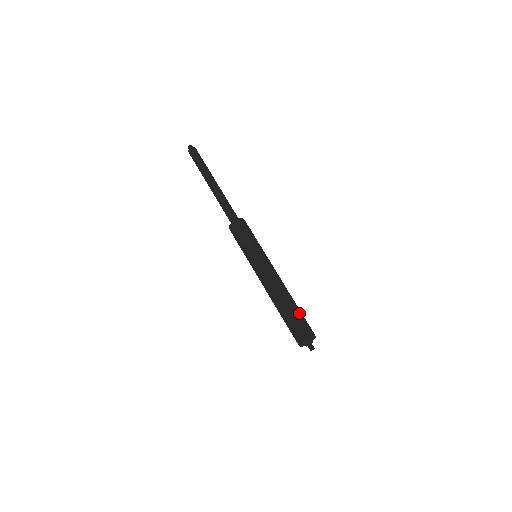
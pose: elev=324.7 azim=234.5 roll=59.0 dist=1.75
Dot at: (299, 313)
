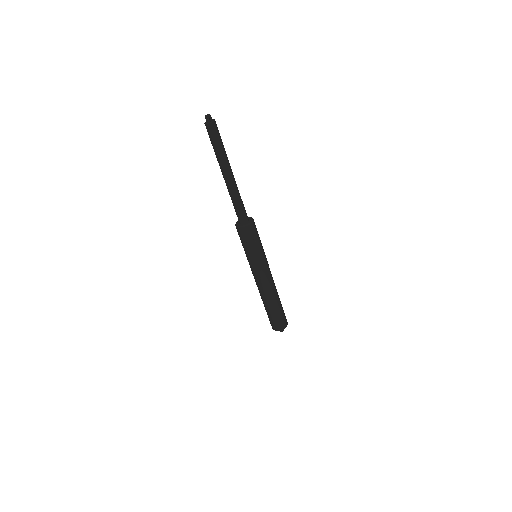
Dot at: (281, 304)
